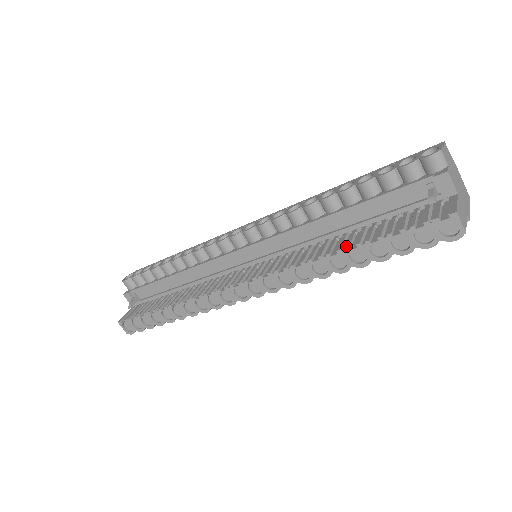
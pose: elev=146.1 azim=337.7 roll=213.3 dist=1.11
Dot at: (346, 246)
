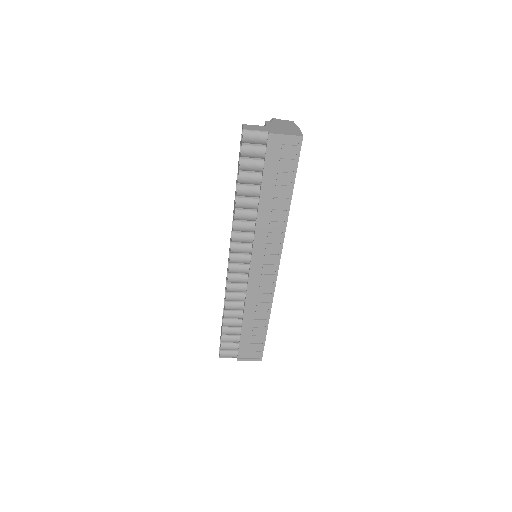
Dot at: occluded
